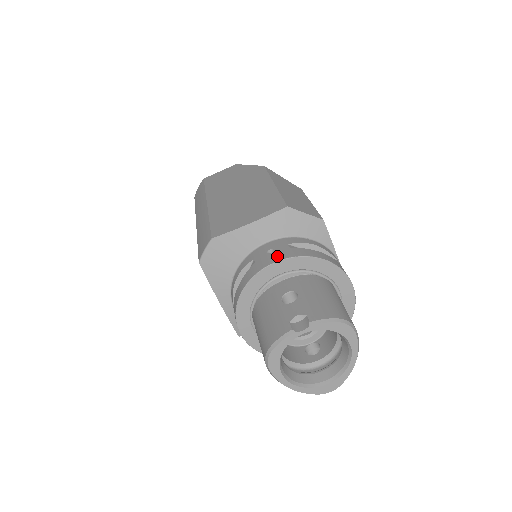
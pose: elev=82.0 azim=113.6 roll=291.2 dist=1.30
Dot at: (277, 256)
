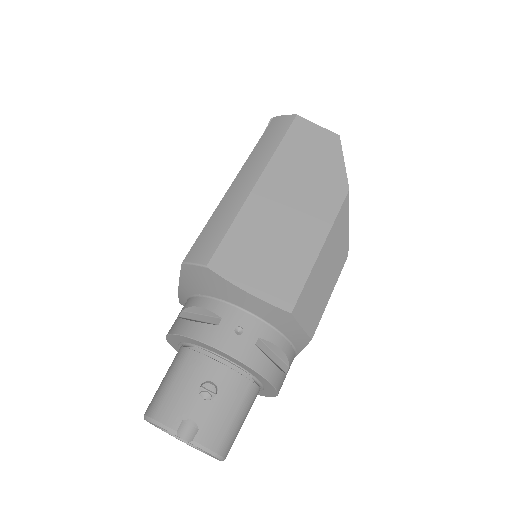
Dot at: (235, 347)
